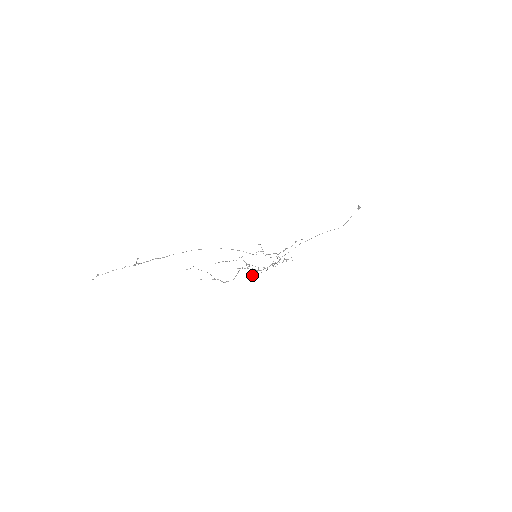
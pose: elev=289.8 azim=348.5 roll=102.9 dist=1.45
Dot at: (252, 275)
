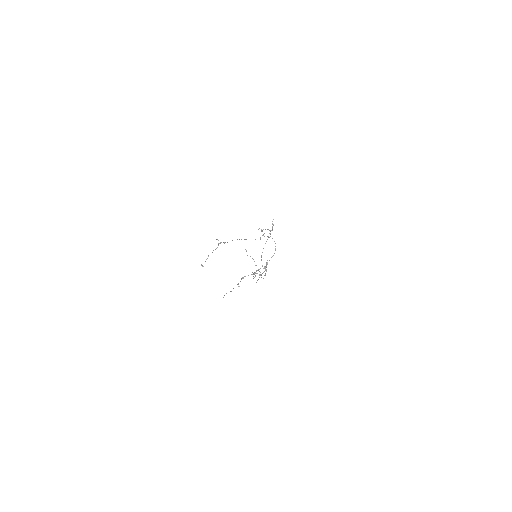
Dot at: (263, 278)
